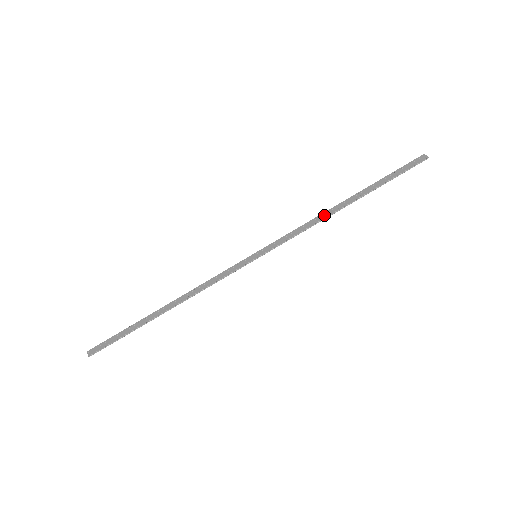
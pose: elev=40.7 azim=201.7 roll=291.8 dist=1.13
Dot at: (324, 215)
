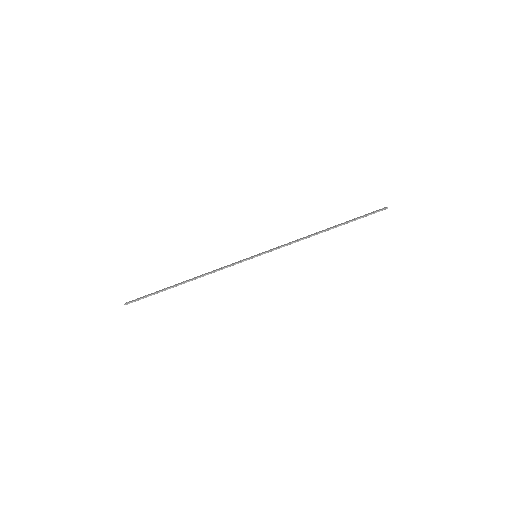
Dot at: (308, 236)
